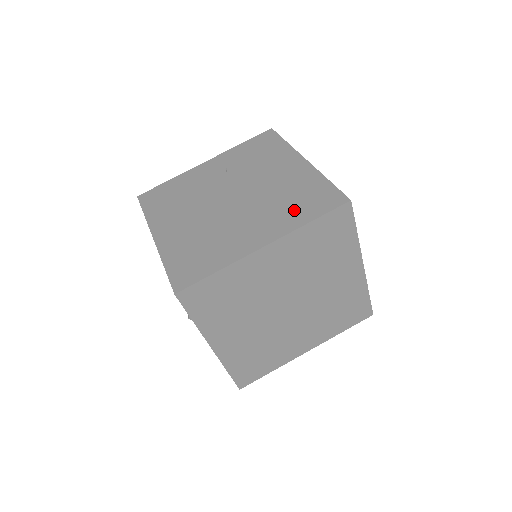
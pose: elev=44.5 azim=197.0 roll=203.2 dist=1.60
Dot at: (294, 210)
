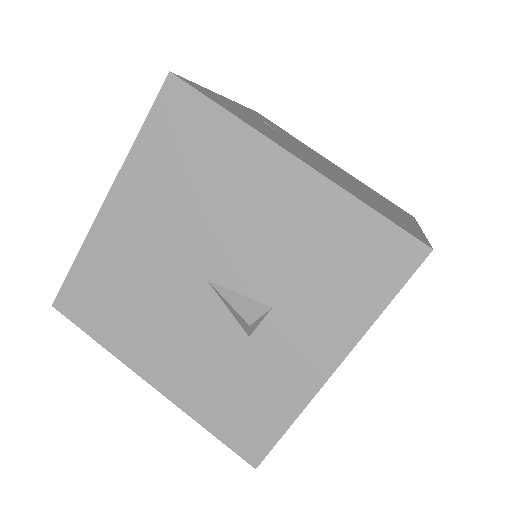
Dot at: (392, 205)
